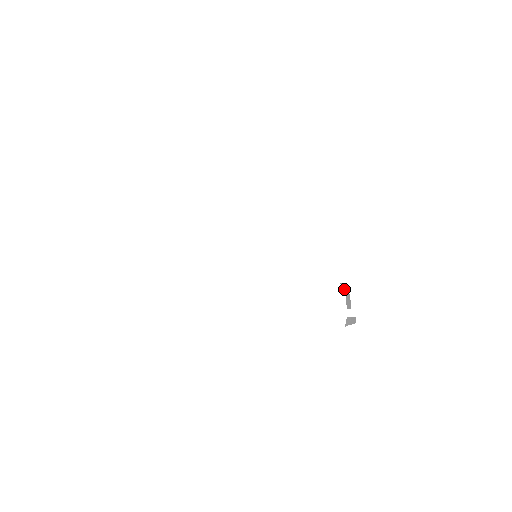
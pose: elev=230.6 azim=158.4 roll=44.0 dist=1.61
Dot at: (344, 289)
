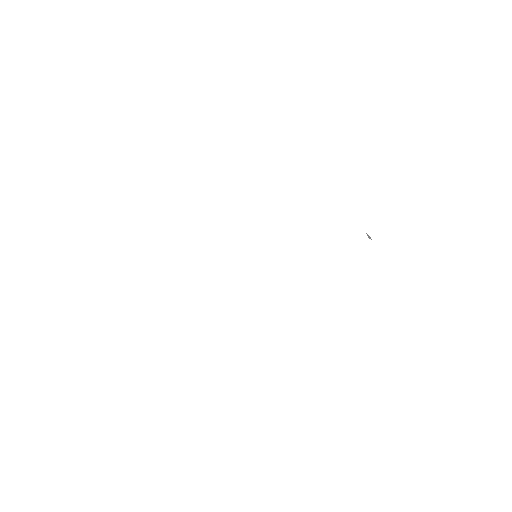
Dot at: occluded
